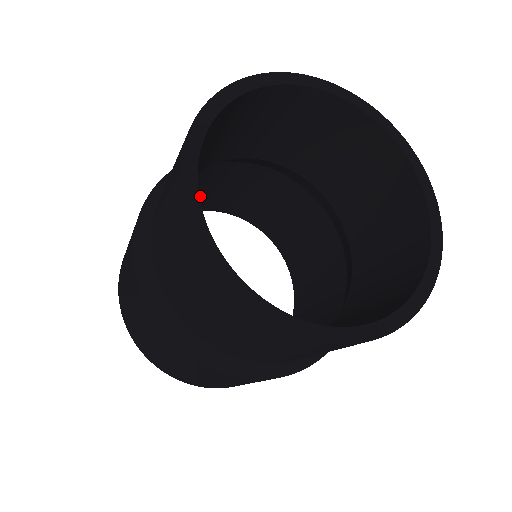
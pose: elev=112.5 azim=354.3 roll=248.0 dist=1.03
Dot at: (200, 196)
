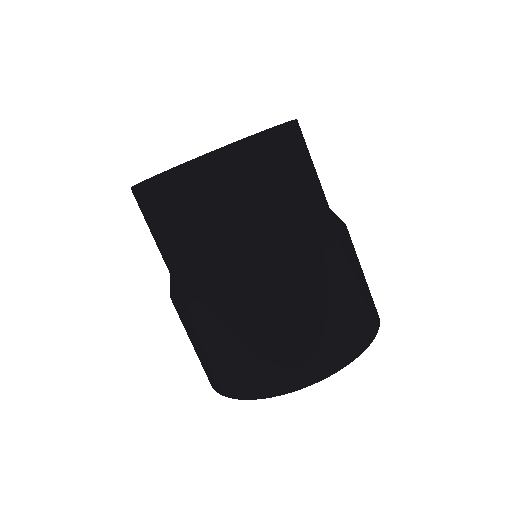
Dot at: occluded
